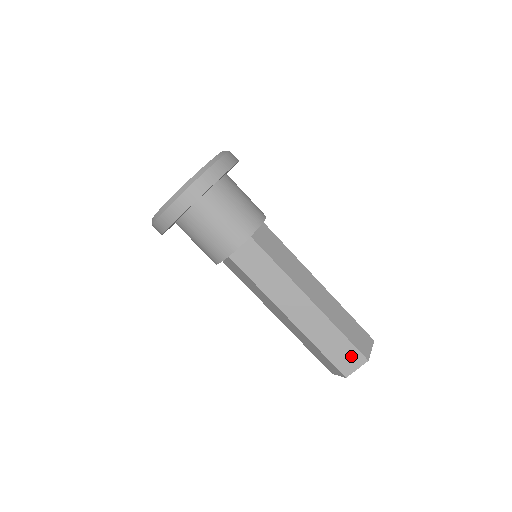
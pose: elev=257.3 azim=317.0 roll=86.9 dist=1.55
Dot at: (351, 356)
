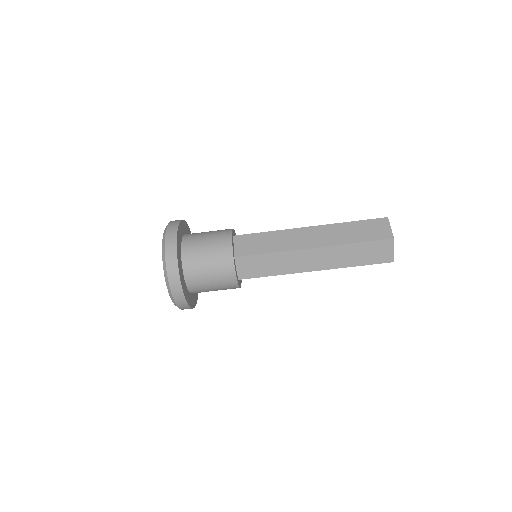
Dot at: (379, 248)
